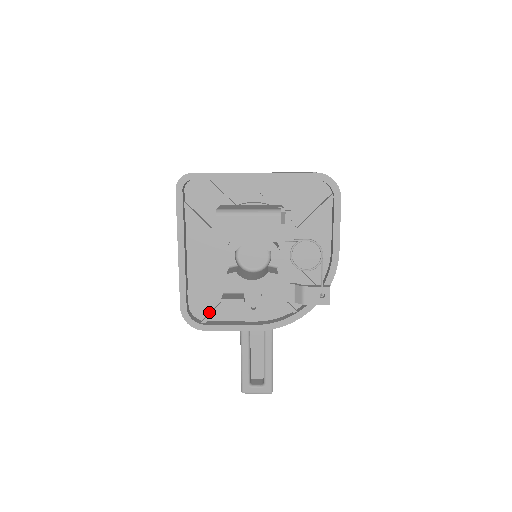
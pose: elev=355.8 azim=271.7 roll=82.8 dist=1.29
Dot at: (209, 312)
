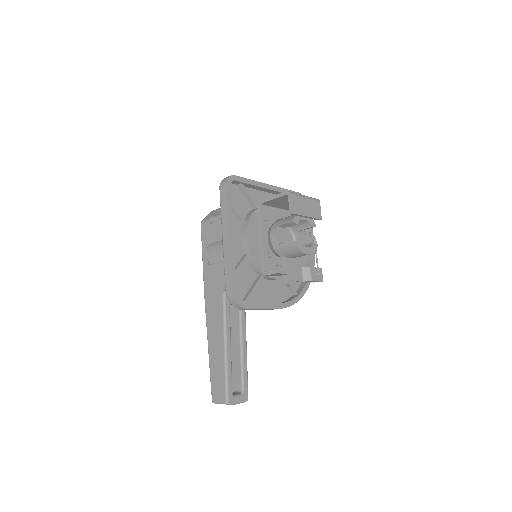
Dot at: (244, 296)
